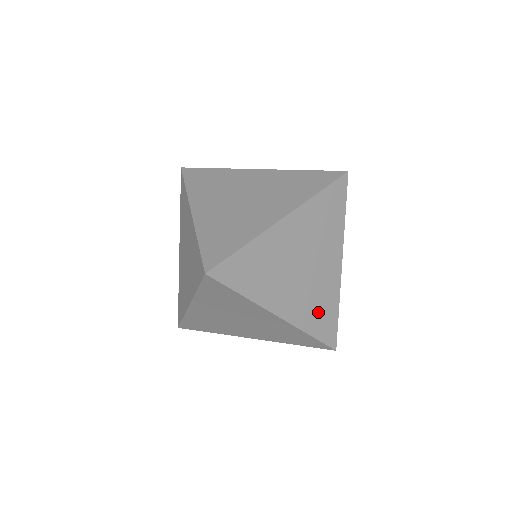
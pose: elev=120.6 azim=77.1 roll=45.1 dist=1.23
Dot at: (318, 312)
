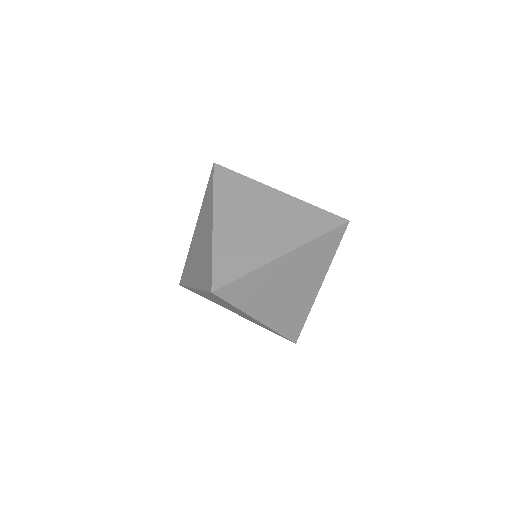
Dot at: (290, 319)
